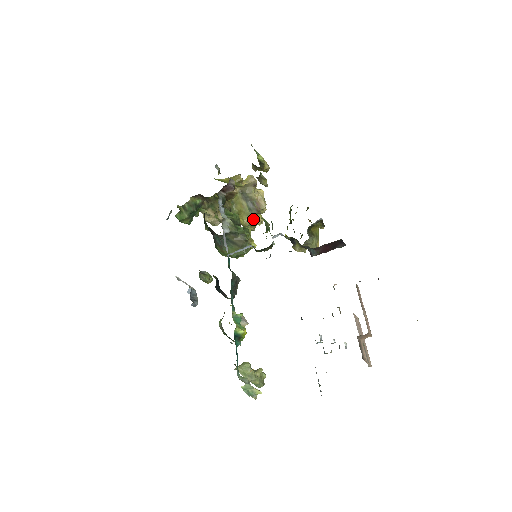
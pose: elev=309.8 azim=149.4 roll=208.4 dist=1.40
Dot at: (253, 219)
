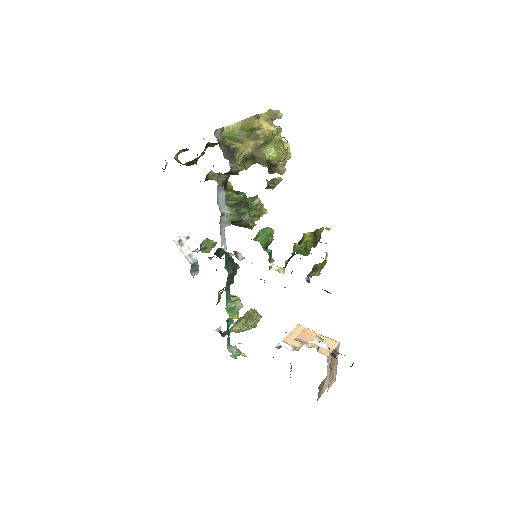
Dot at: occluded
